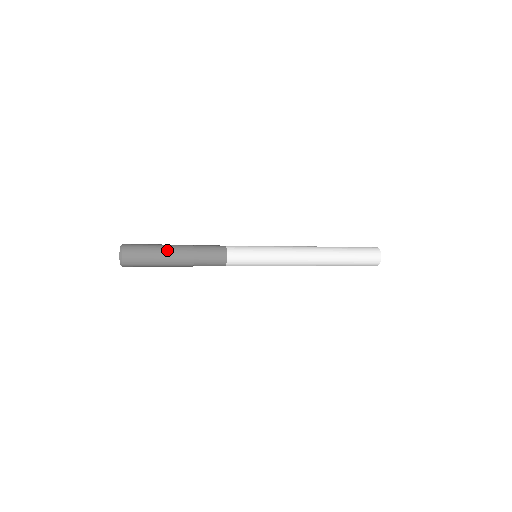
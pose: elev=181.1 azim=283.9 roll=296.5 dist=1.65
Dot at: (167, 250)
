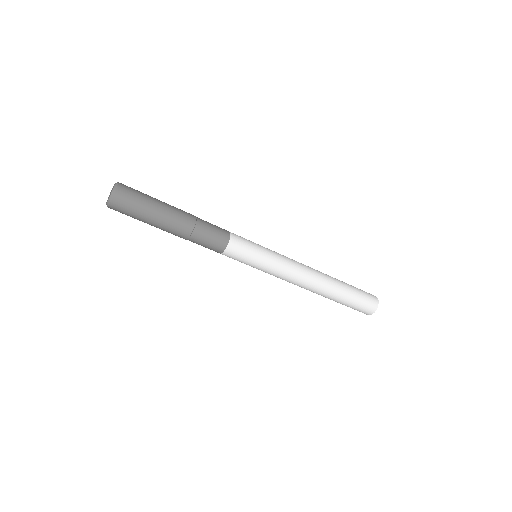
Dot at: occluded
